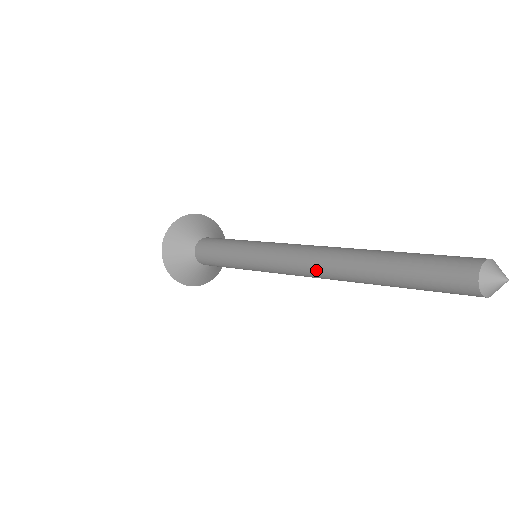
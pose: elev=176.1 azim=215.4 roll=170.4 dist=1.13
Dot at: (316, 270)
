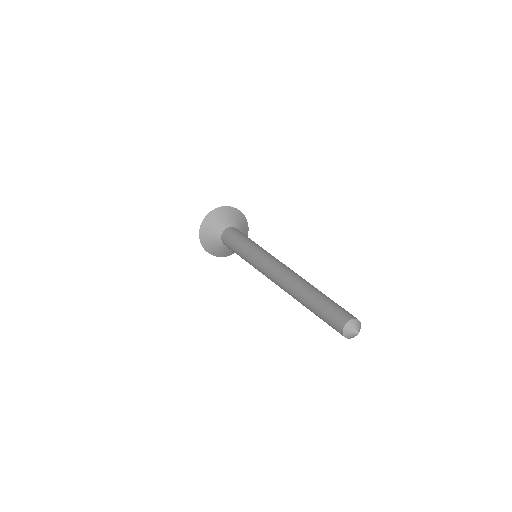
Dot at: occluded
